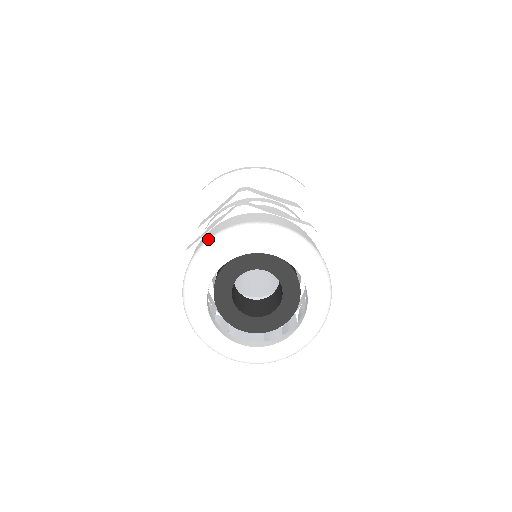
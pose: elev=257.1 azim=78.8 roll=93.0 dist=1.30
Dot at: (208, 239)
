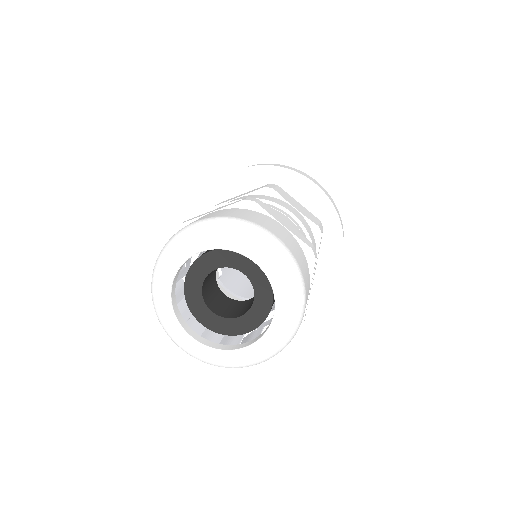
Dot at: (198, 220)
